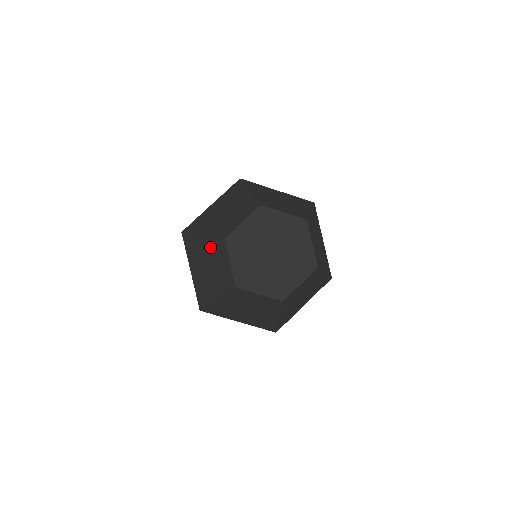
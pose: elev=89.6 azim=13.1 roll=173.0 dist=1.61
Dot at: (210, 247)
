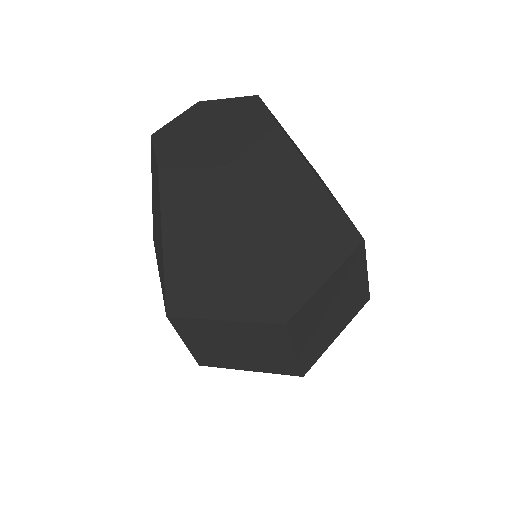
Dot at: occluded
